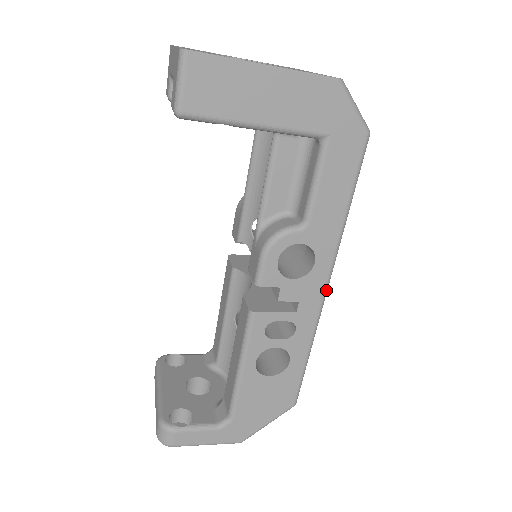
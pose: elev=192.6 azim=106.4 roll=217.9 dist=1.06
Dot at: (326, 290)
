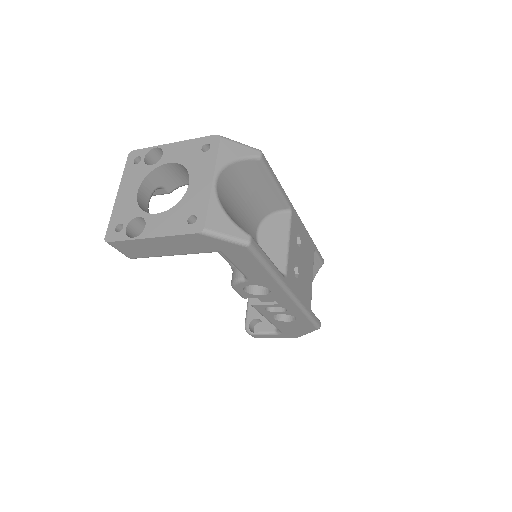
Dot at: (291, 296)
